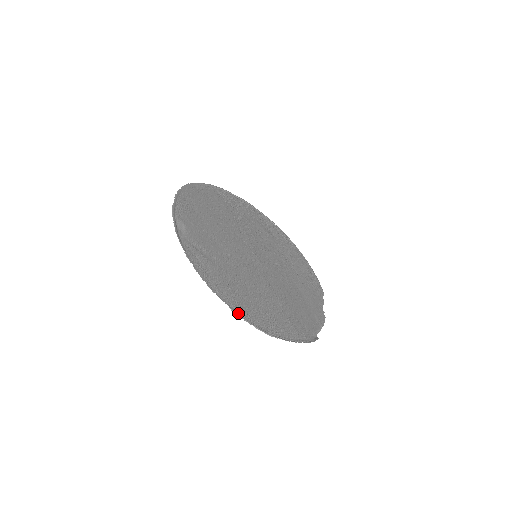
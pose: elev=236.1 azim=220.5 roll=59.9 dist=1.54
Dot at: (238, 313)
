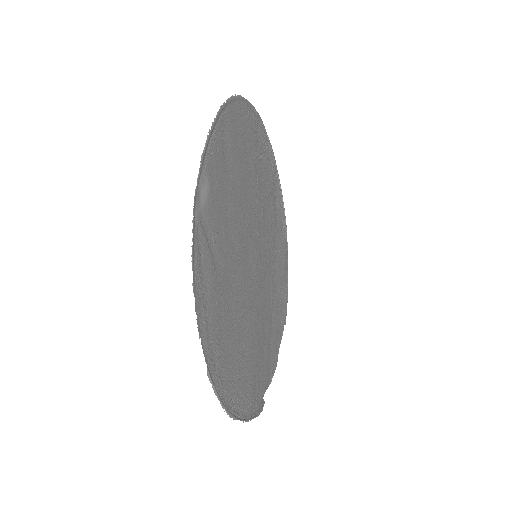
Dot at: (212, 378)
